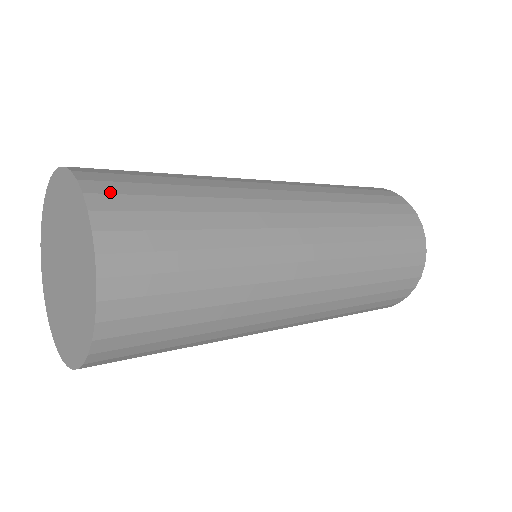
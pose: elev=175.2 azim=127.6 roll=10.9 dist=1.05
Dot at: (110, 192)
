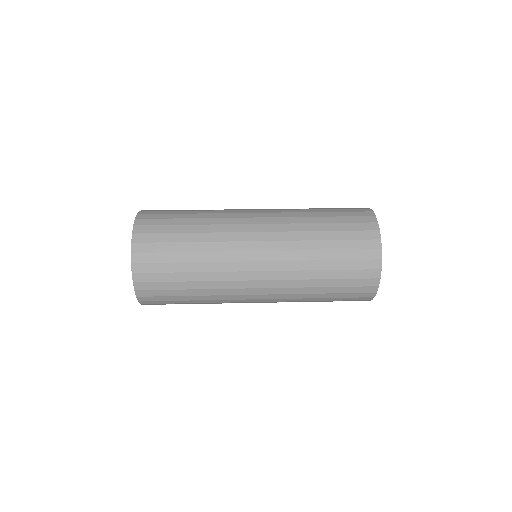
Dot at: (144, 251)
